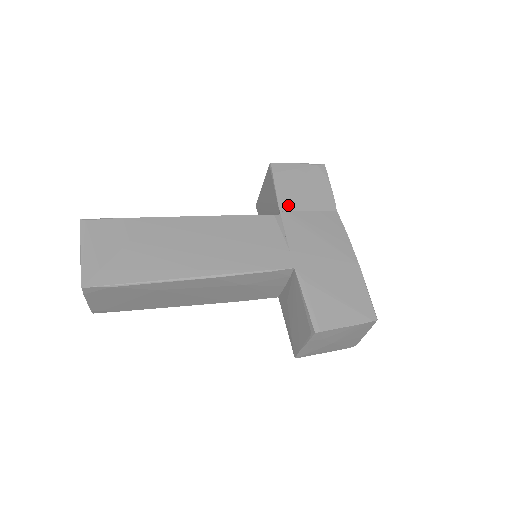
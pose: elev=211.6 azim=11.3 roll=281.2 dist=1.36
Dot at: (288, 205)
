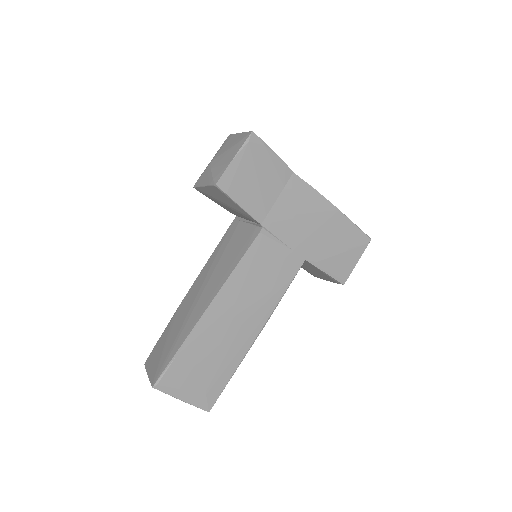
Dot at: (261, 212)
